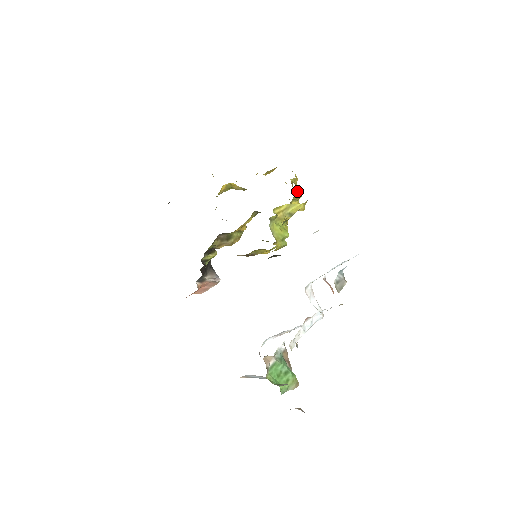
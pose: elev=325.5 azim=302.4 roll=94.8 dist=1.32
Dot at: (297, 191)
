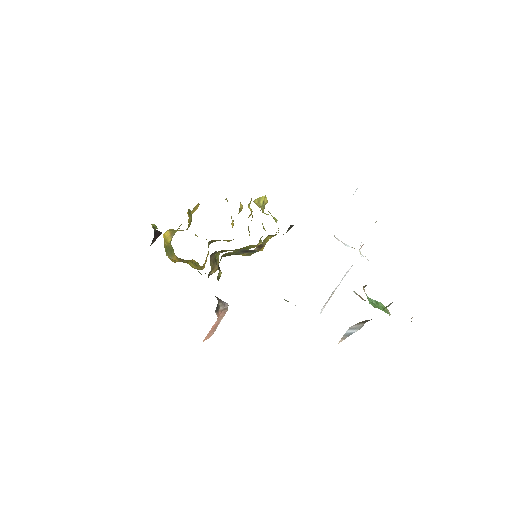
Dot at: (240, 203)
